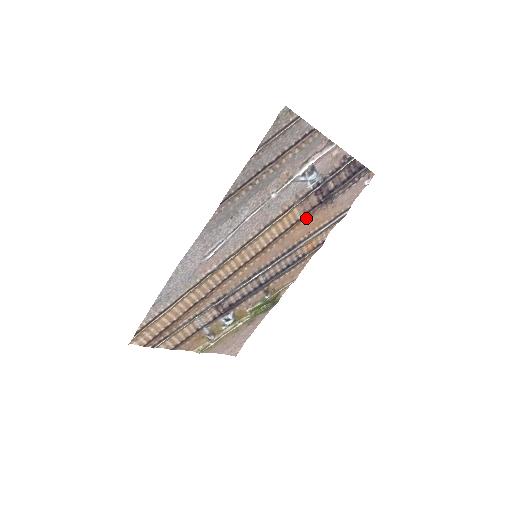
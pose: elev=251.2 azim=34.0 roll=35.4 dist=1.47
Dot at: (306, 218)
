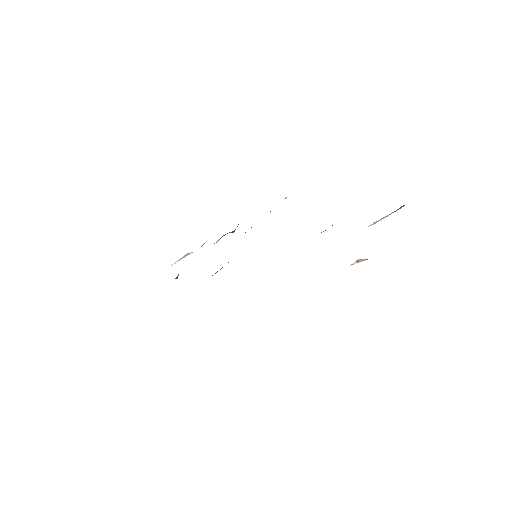
Dot at: occluded
